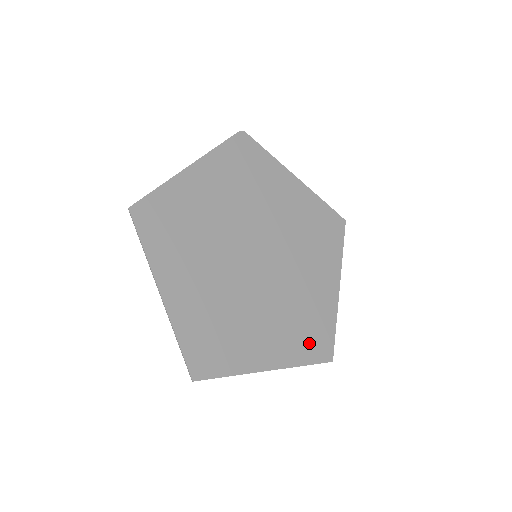
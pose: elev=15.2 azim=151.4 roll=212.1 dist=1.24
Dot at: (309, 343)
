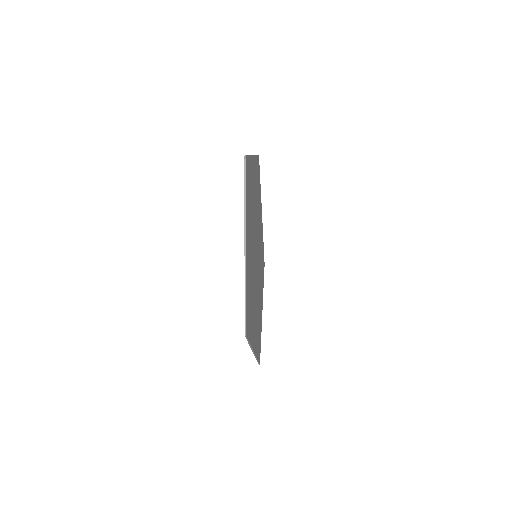
Dot at: occluded
